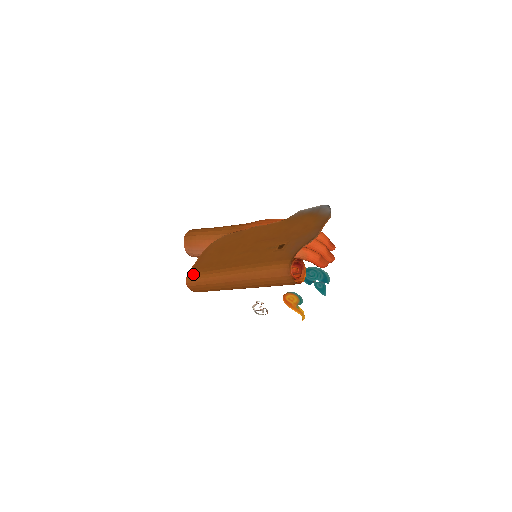
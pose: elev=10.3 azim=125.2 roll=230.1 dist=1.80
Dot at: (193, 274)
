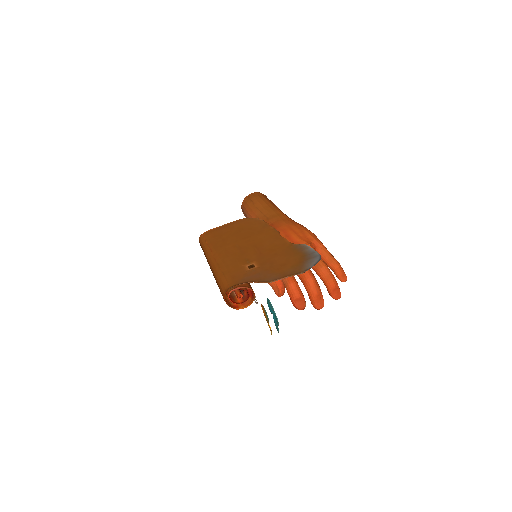
Dot at: (205, 235)
